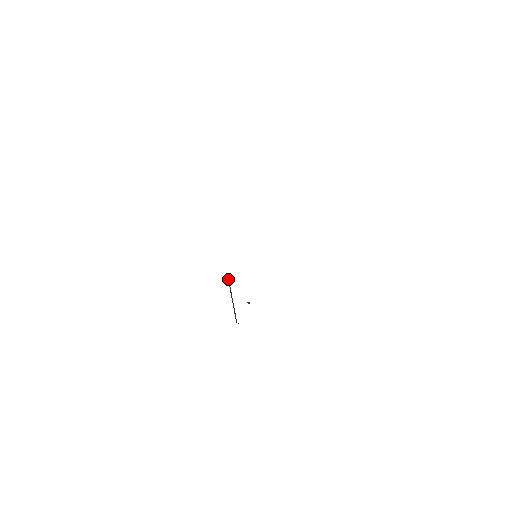
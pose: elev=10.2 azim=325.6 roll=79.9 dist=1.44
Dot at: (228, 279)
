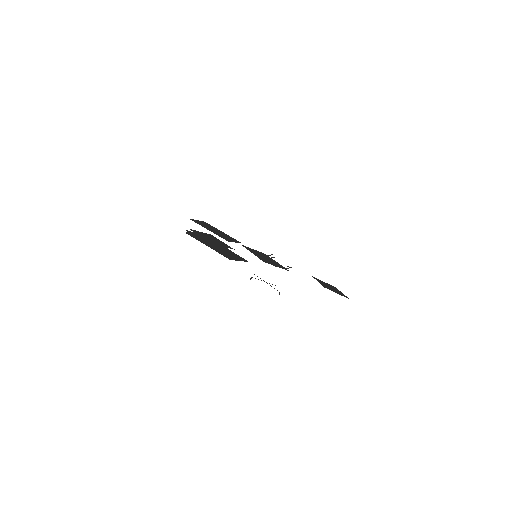
Dot at: occluded
